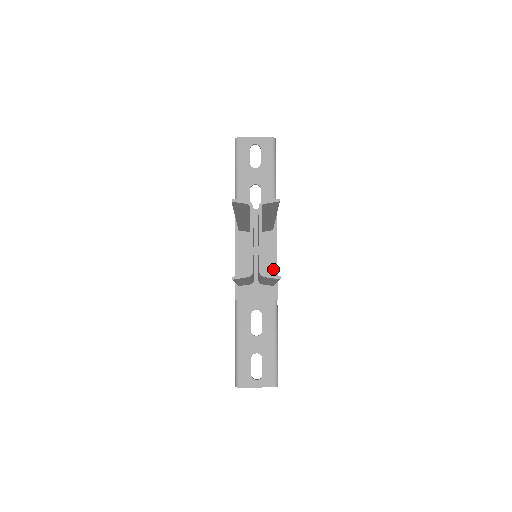
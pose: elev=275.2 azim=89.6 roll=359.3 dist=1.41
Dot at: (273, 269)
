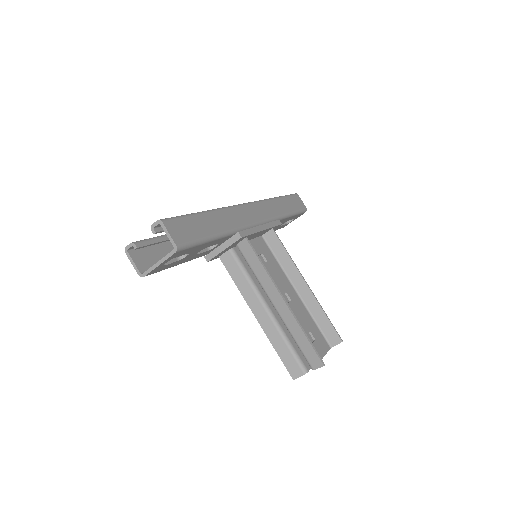
Dot at: occluded
